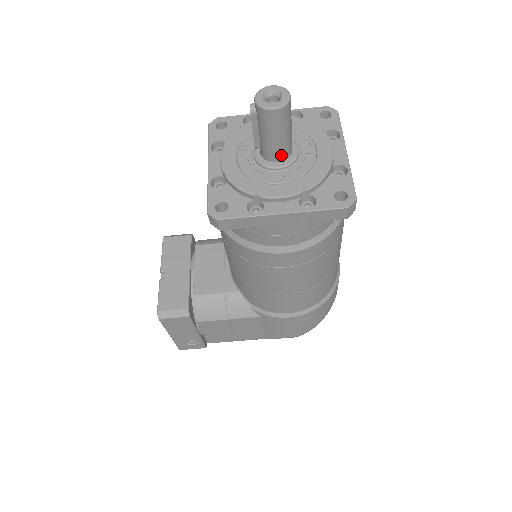
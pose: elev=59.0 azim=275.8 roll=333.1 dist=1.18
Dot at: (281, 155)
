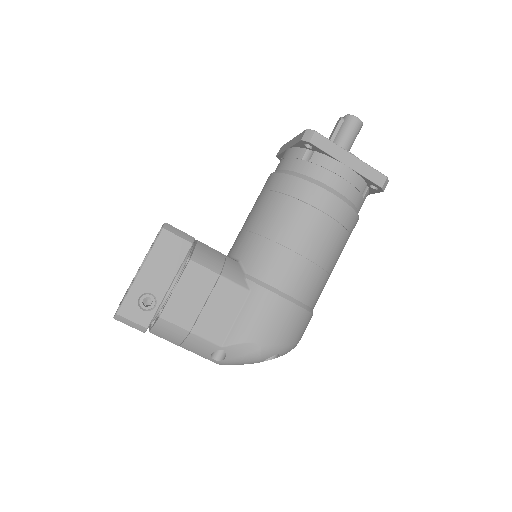
Dot at: occluded
